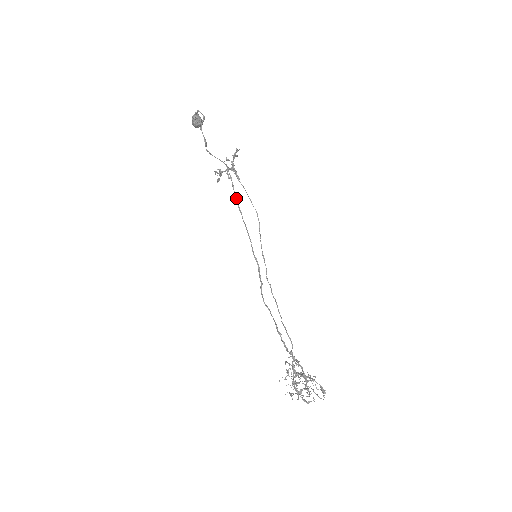
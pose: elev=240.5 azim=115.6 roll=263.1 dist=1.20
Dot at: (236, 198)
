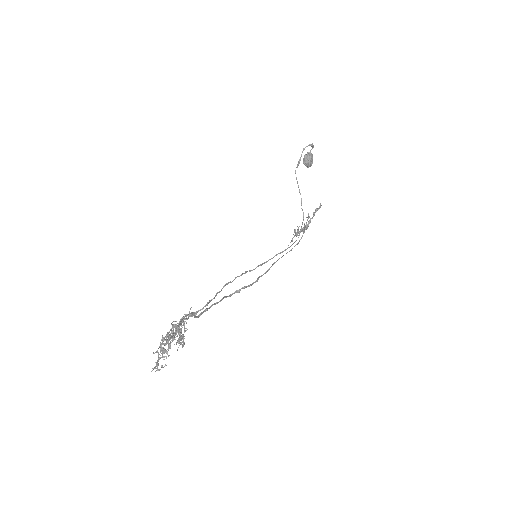
Dot at: (290, 250)
